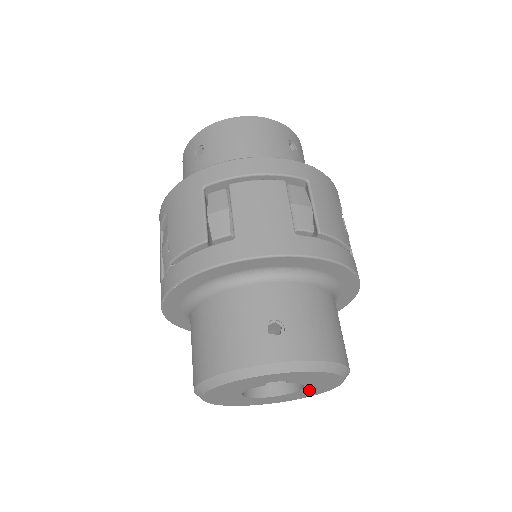
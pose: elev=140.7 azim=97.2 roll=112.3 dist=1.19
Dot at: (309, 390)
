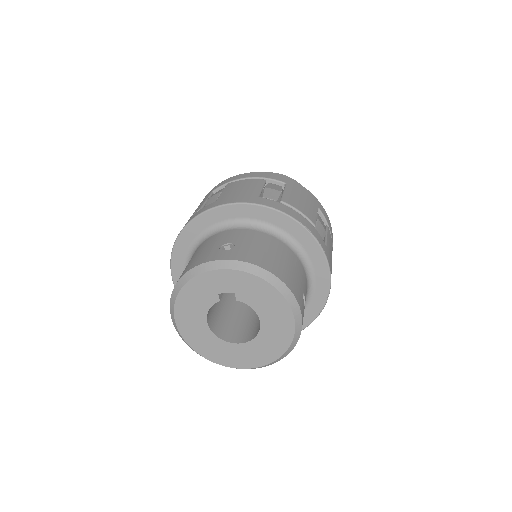
Dot at: (270, 334)
